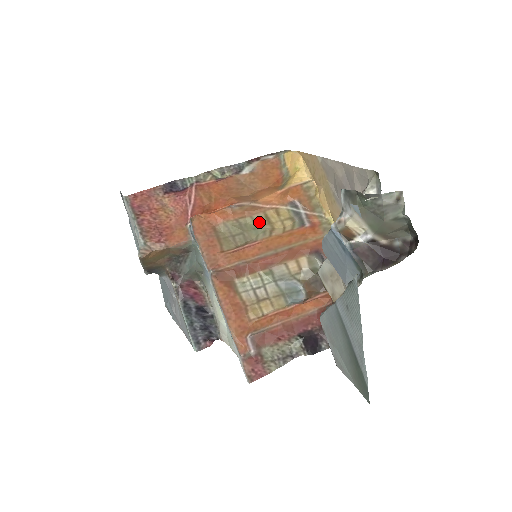
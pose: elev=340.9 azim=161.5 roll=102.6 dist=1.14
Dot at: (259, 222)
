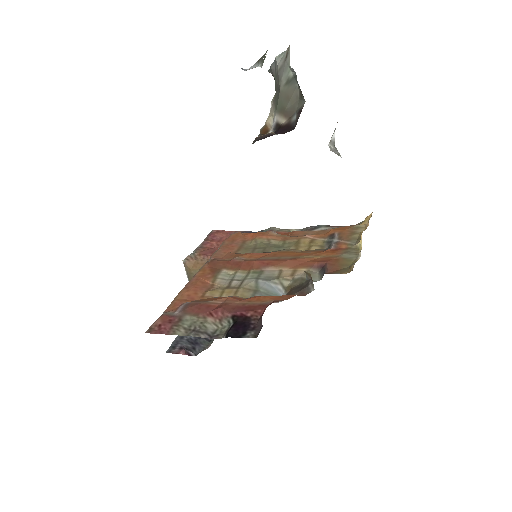
Dot at: (288, 244)
